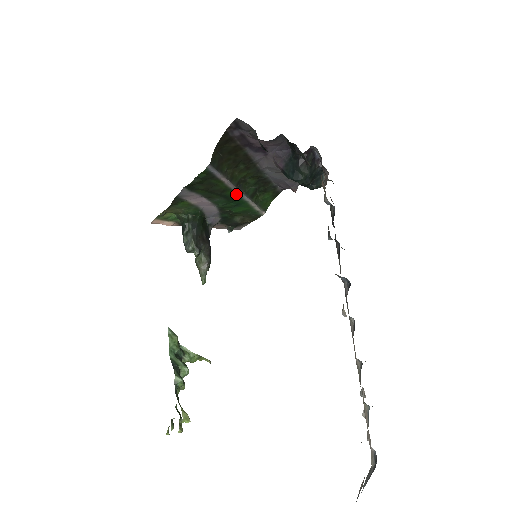
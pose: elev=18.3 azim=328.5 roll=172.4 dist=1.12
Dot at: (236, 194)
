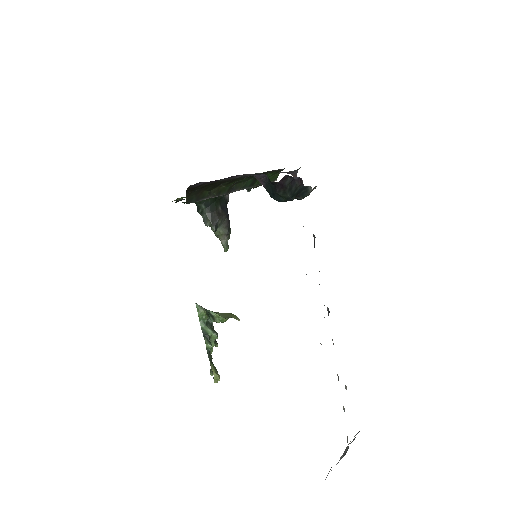
Dot at: occluded
